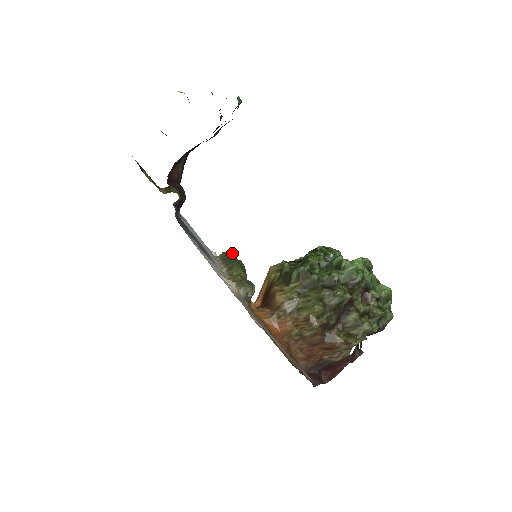
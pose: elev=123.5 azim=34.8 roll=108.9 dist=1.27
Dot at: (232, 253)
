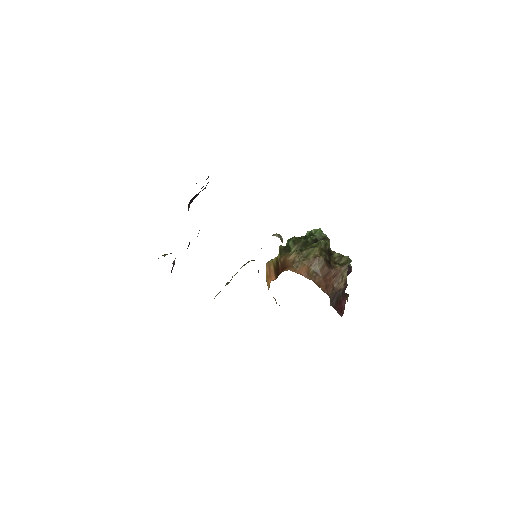
Dot at: occluded
